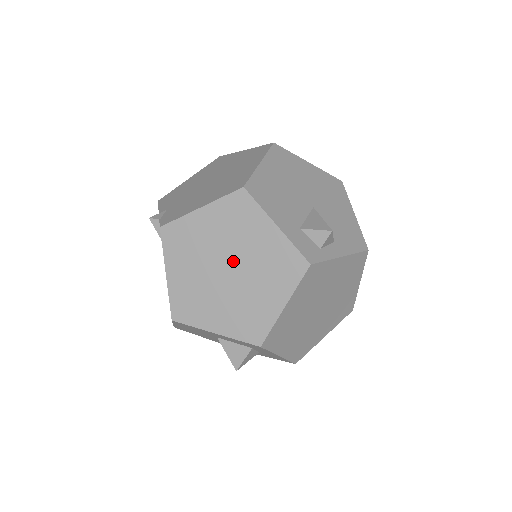
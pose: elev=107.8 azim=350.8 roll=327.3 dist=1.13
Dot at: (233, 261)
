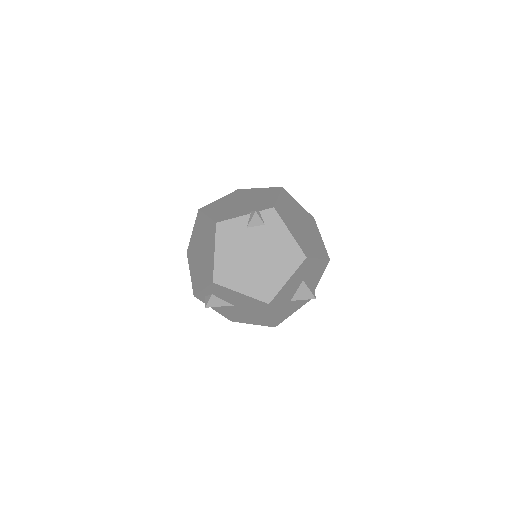
Dot at: (301, 221)
